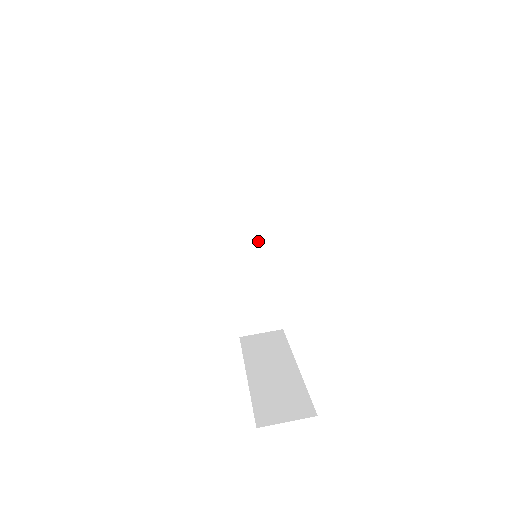
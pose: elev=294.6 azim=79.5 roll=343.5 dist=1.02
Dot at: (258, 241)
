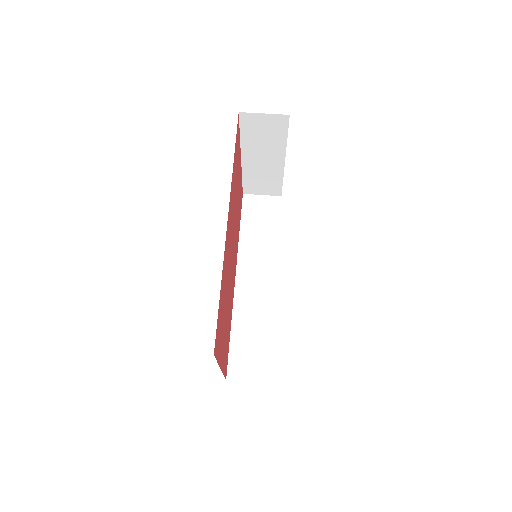
Dot at: (264, 289)
